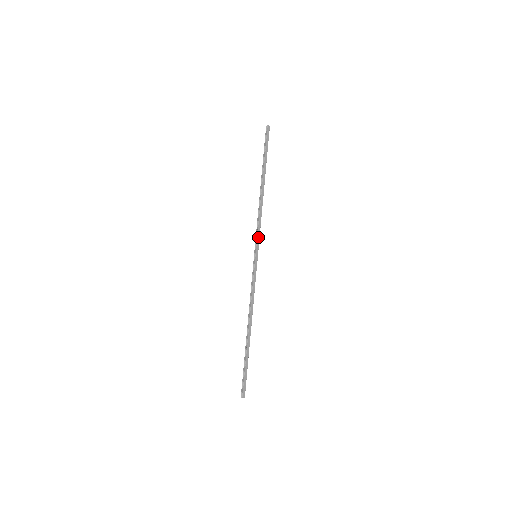
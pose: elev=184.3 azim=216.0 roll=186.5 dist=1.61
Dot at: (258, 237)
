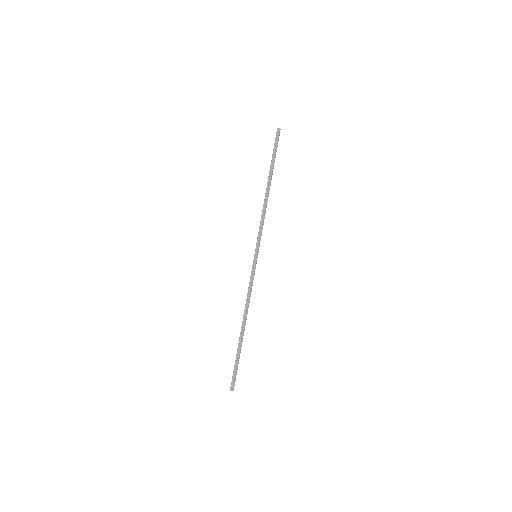
Dot at: (259, 238)
